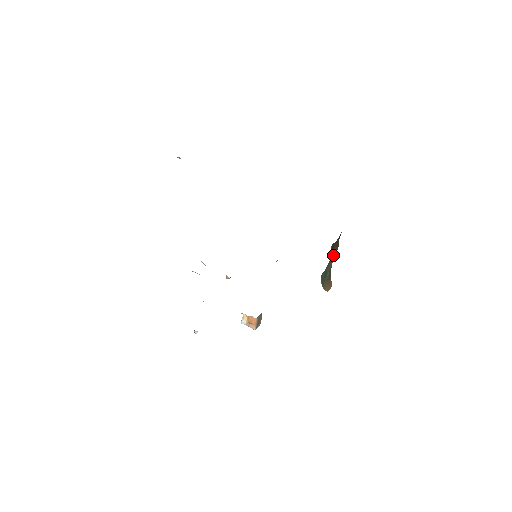
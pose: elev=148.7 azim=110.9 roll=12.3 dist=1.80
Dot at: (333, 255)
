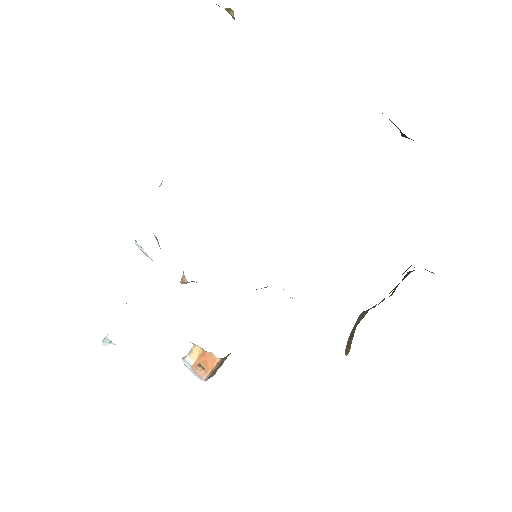
Dot at: occluded
